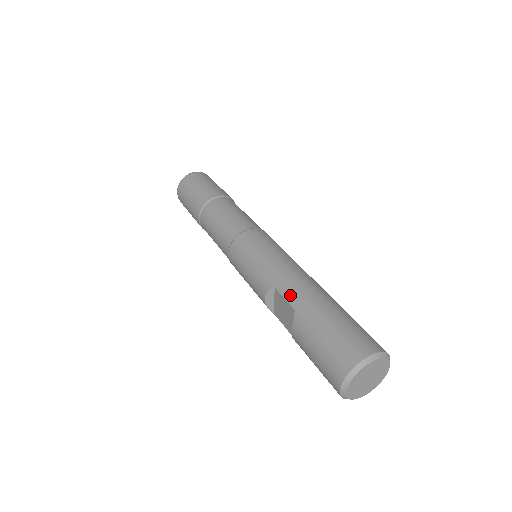
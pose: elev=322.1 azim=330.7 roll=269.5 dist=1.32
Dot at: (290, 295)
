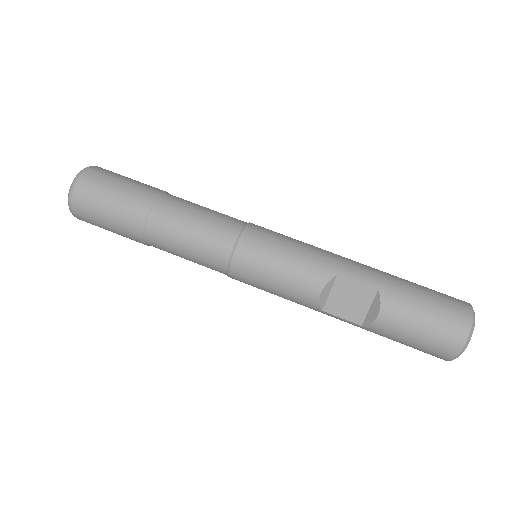
Dot at: (362, 277)
